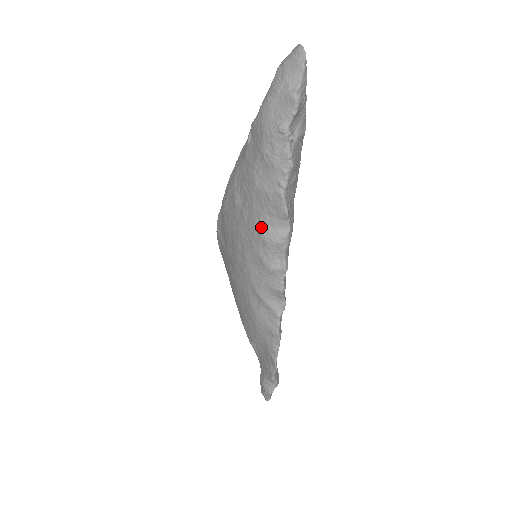
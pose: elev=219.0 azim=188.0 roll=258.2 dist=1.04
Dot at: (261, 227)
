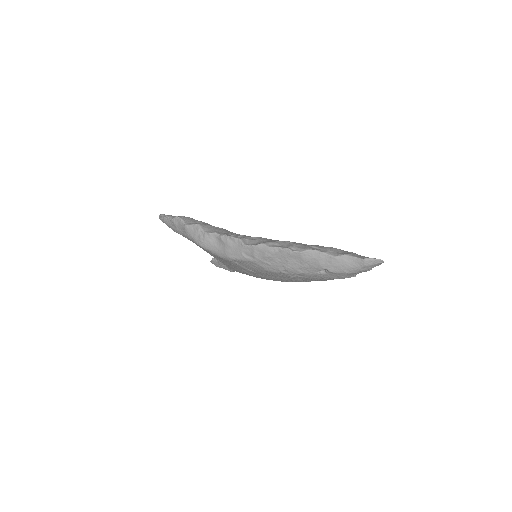
Dot at: occluded
